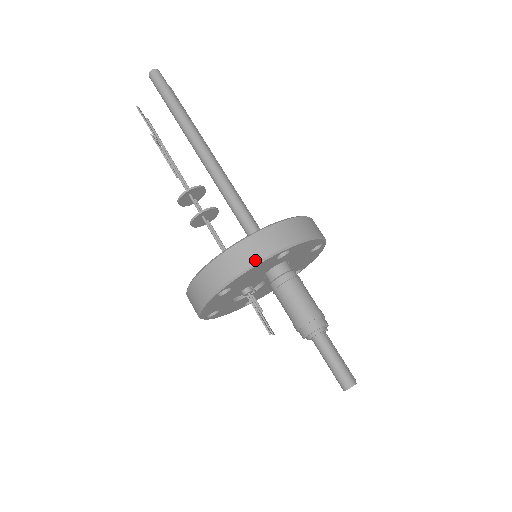
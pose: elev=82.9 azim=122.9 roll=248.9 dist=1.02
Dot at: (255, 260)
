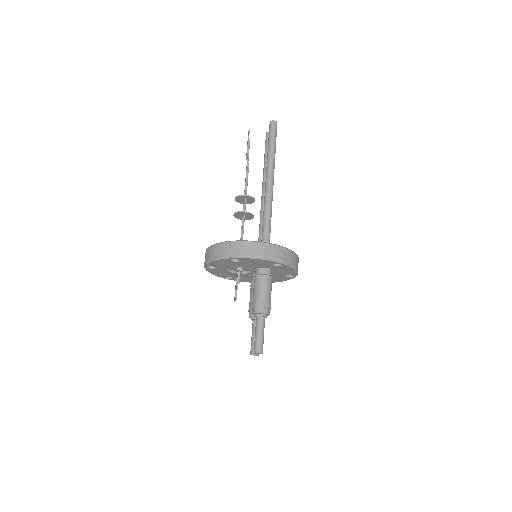
Dot at: (265, 257)
